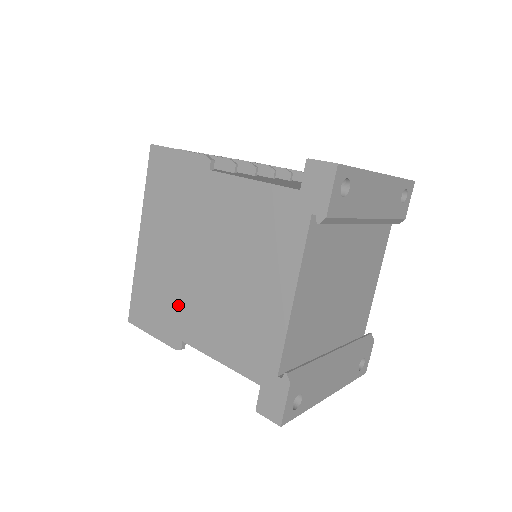
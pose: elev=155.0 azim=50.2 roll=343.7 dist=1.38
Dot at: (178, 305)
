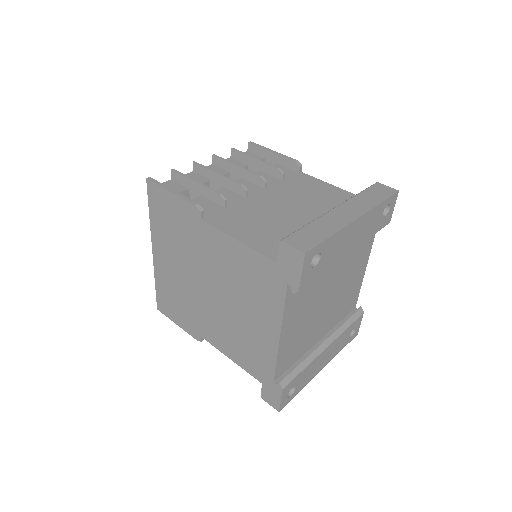
Dot at: (193, 312)
